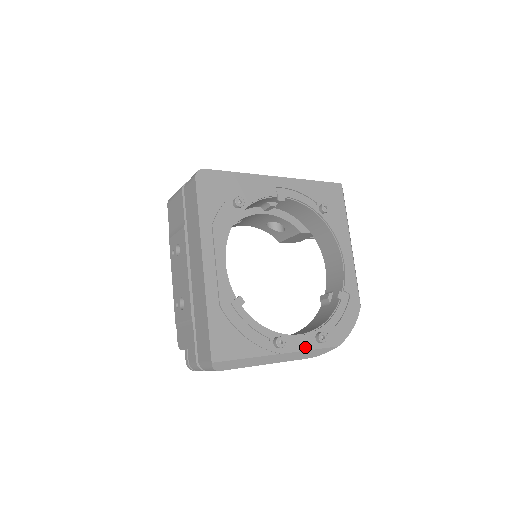
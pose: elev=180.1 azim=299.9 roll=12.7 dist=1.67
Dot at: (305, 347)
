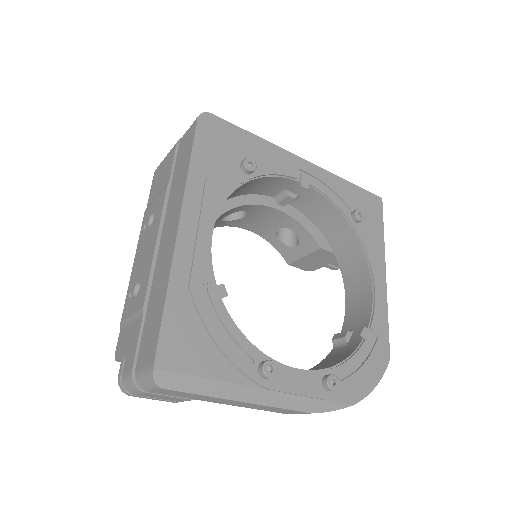
Dot at: (304, 390)
